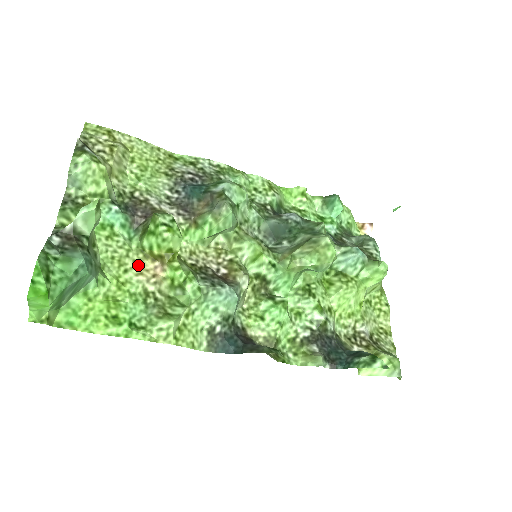
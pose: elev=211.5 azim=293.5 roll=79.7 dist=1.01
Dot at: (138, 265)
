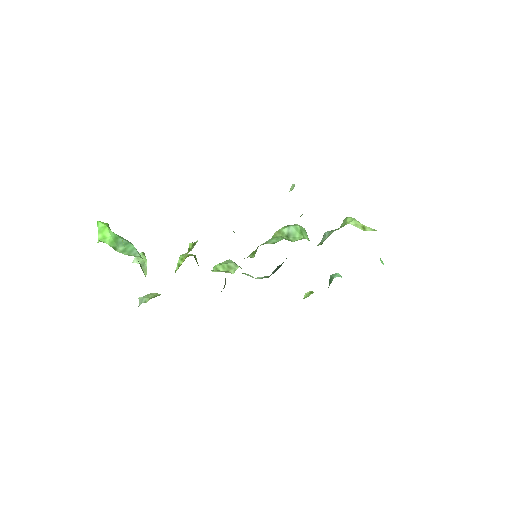
Dot at: occluded
